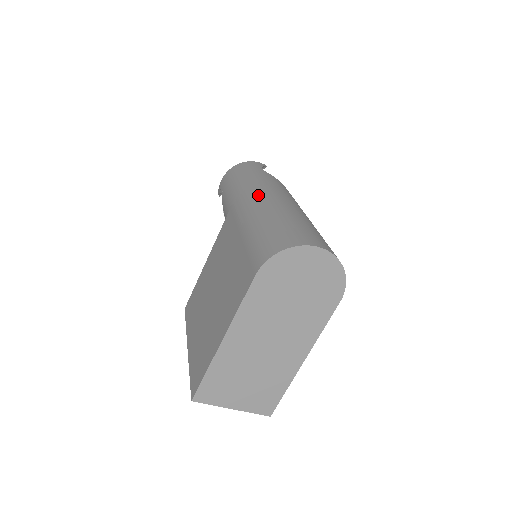
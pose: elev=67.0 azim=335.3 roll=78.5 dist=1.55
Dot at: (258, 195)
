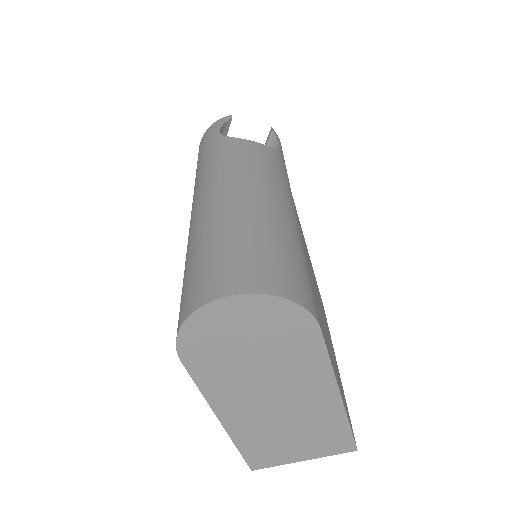
Dot at: (196, 200)
